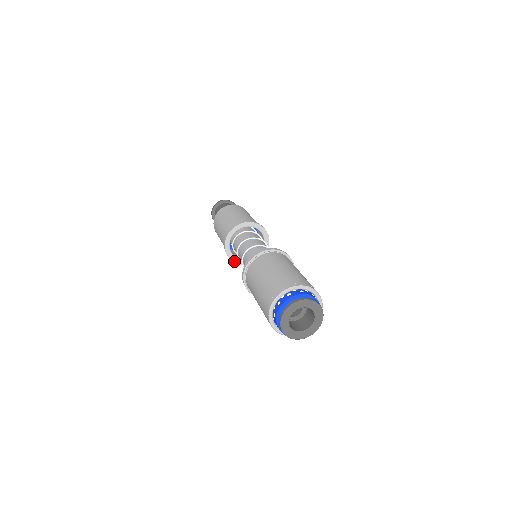
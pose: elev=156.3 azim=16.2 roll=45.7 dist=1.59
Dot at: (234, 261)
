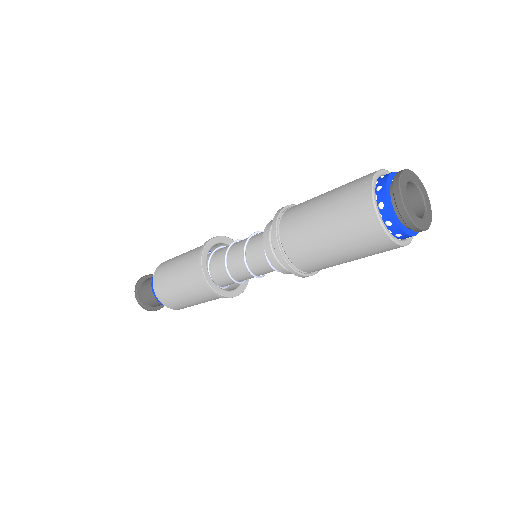
Dot at: (207, 279)
